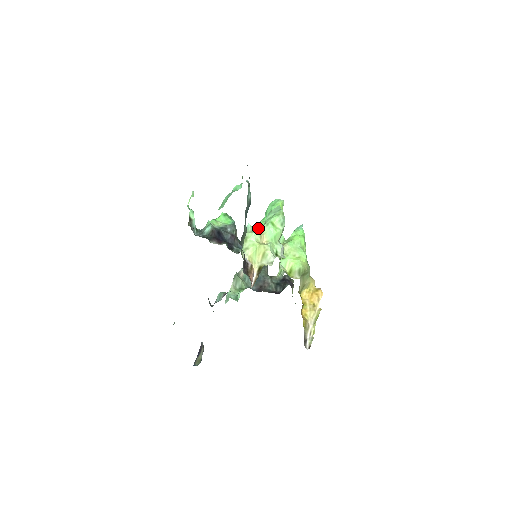
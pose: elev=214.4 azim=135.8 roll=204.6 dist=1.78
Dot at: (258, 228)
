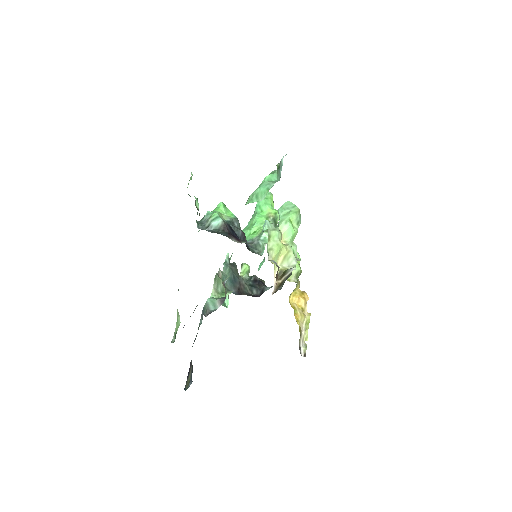
Dot at: (256, 224)
